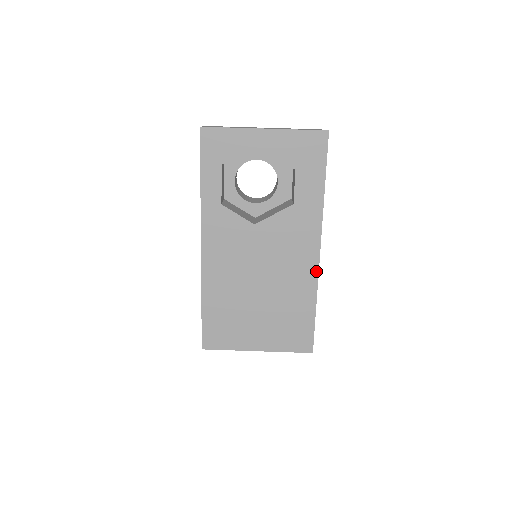
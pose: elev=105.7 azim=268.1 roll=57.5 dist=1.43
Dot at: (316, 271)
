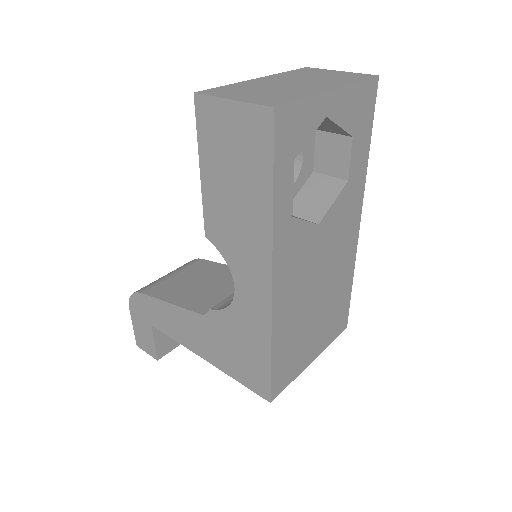
Dot at: (356, 246)
